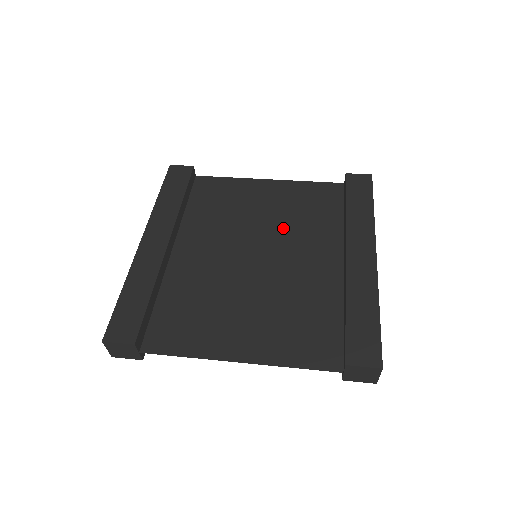
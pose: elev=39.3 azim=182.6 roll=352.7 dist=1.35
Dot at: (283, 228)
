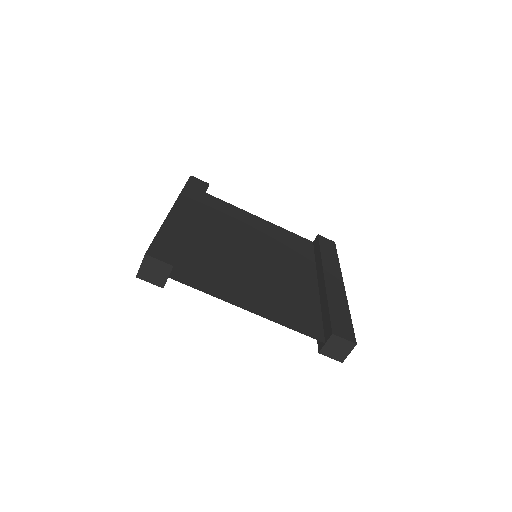
Dot at: (274, 248)
